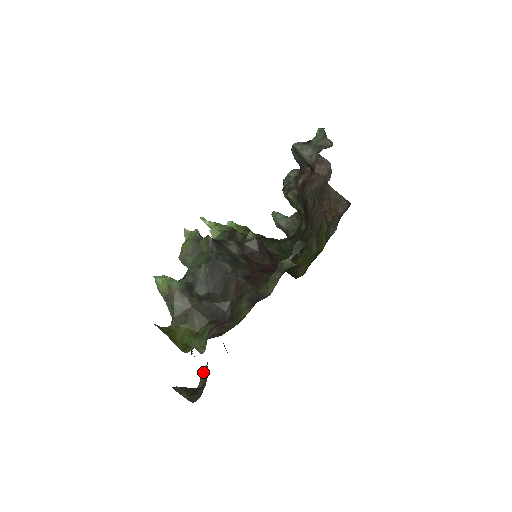
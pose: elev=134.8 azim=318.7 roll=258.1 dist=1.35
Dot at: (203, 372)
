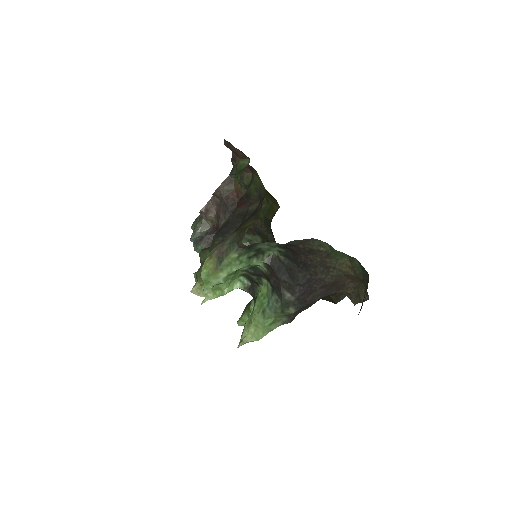
Dot at: (355, 301)
